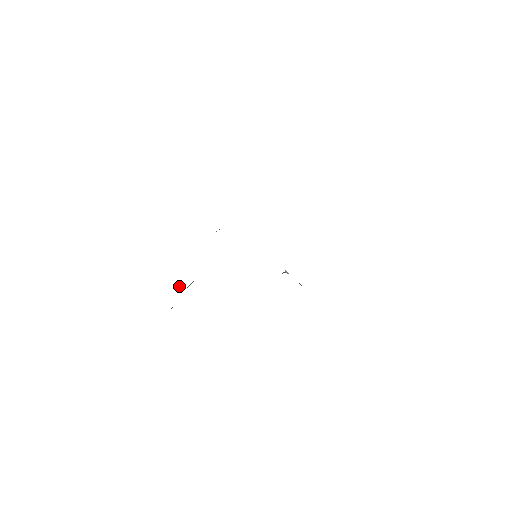
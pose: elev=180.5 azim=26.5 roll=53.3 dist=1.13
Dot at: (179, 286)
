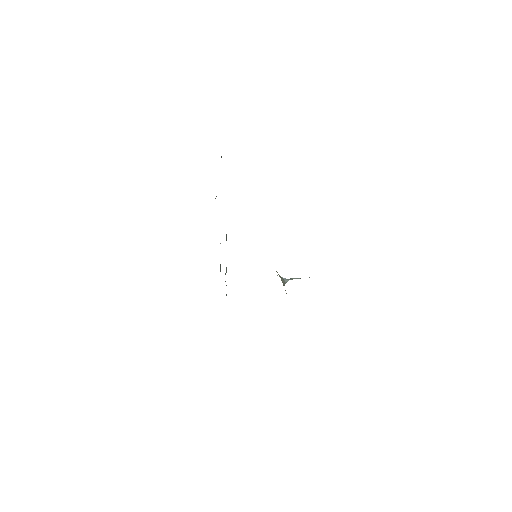
Dot at: (220, 265)
